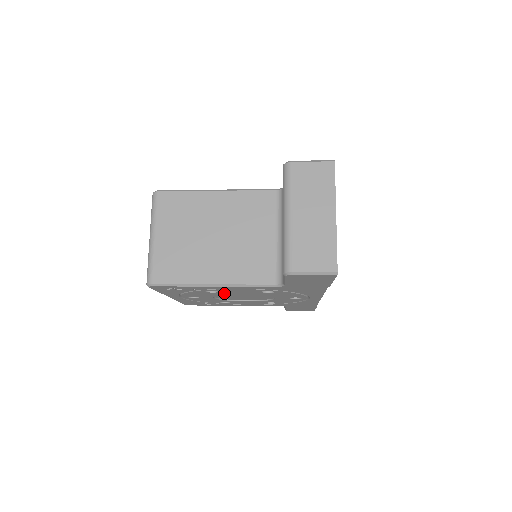
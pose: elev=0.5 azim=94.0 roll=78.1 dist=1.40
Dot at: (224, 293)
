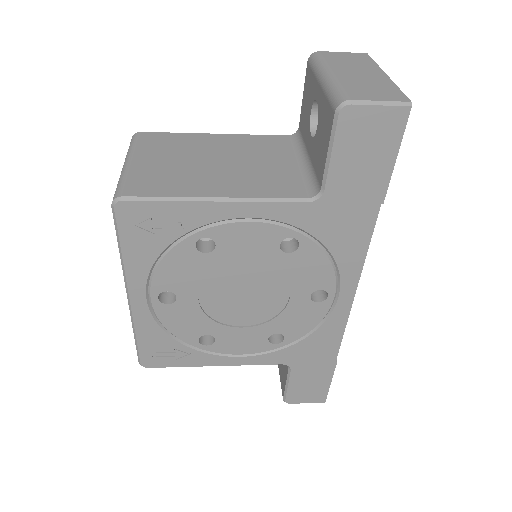
Dot at: (221, 259)
